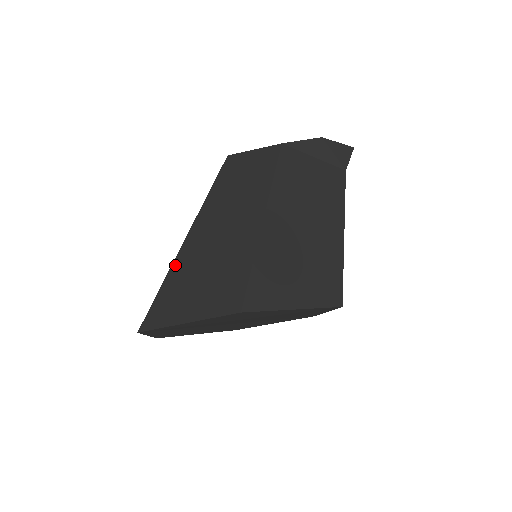
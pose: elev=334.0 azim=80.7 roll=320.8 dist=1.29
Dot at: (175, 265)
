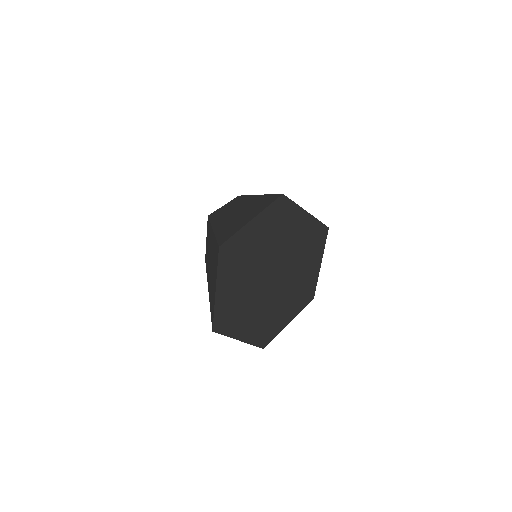
Dot at: (217, 231)
